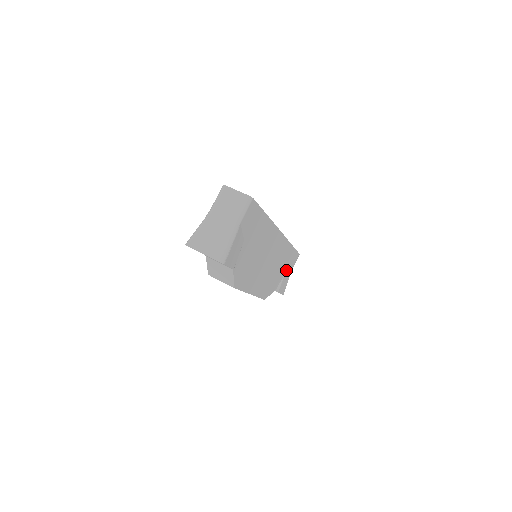
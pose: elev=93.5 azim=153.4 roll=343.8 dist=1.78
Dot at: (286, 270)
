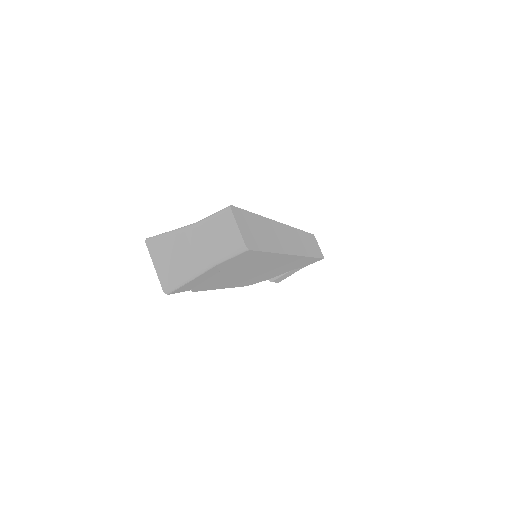
Dot at: (295, 268)
